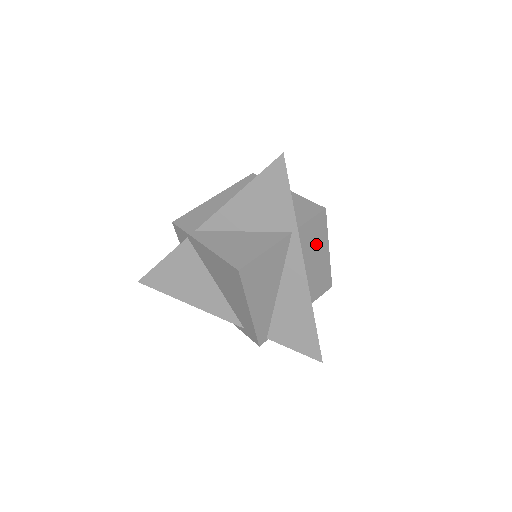
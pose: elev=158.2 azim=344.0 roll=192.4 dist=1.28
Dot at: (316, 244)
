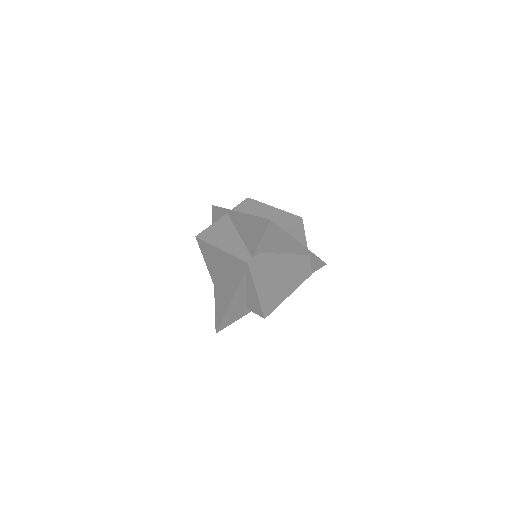
Dot at: (256, 209)
